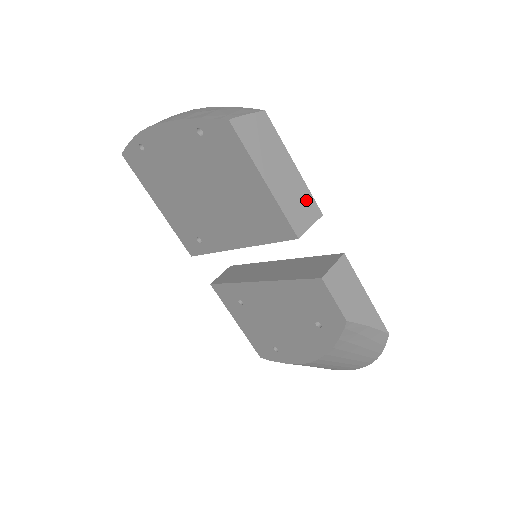
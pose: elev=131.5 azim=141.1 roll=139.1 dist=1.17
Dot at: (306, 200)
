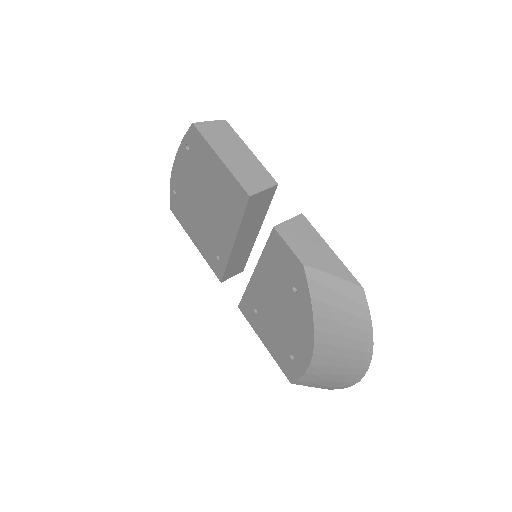
Dot at: (260, 173)
